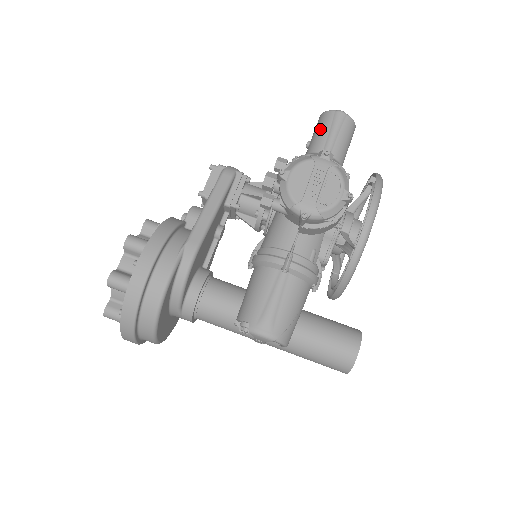
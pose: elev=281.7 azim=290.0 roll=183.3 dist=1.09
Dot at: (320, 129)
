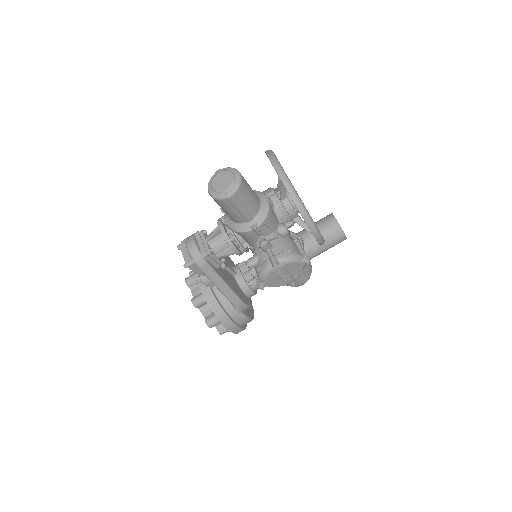
Dot at: (226, 211)
